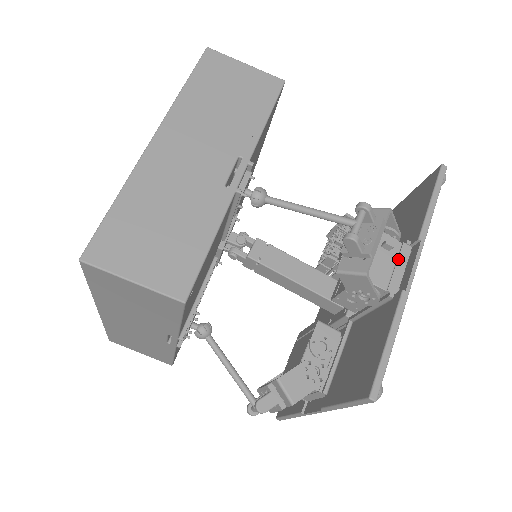
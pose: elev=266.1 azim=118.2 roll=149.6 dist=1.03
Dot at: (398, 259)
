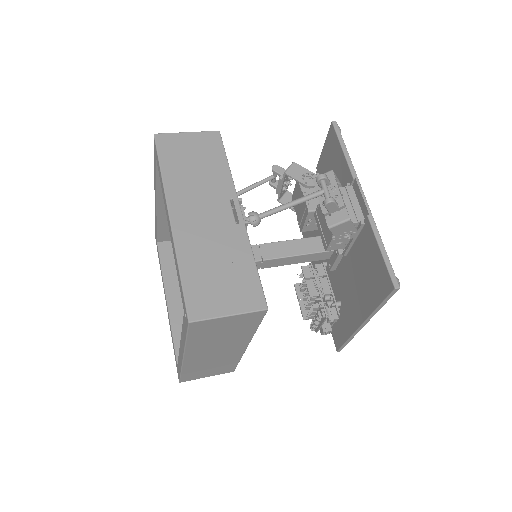
Dot at: occluded
